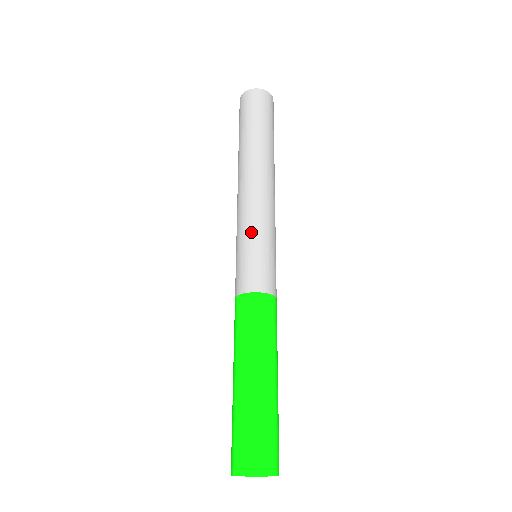
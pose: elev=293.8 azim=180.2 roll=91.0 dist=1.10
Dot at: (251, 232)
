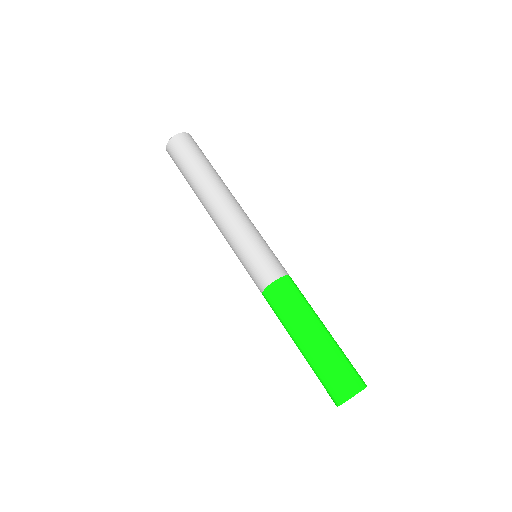
Dot at: (240, 245)
